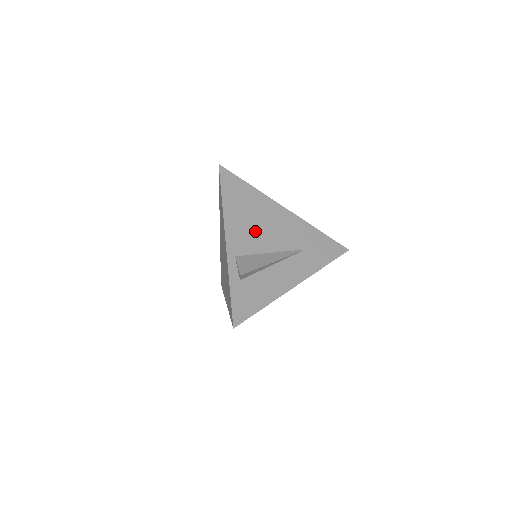
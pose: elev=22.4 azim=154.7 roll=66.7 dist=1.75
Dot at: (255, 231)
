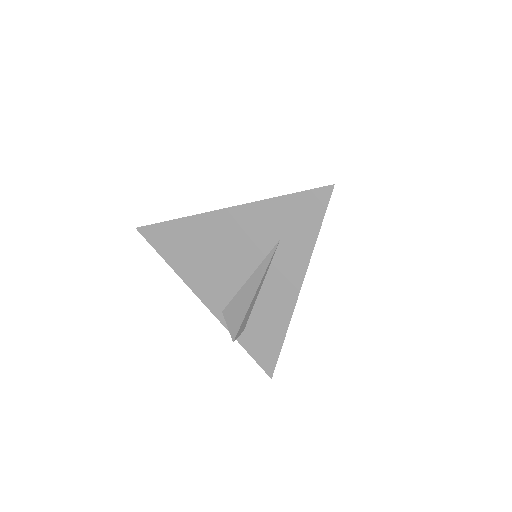
Dot at: (218, 268)
